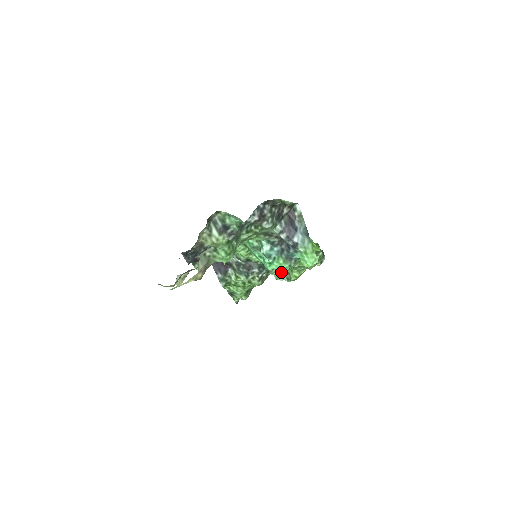
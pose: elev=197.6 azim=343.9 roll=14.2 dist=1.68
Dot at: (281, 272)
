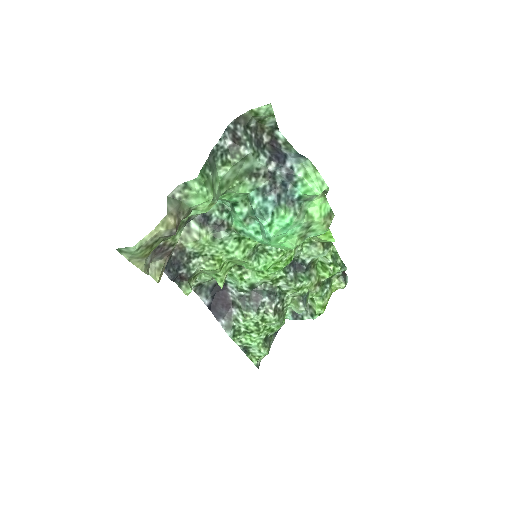
Dot at: (299, 298)
